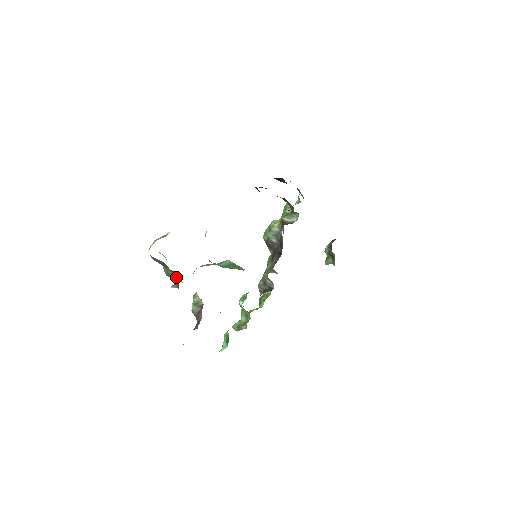
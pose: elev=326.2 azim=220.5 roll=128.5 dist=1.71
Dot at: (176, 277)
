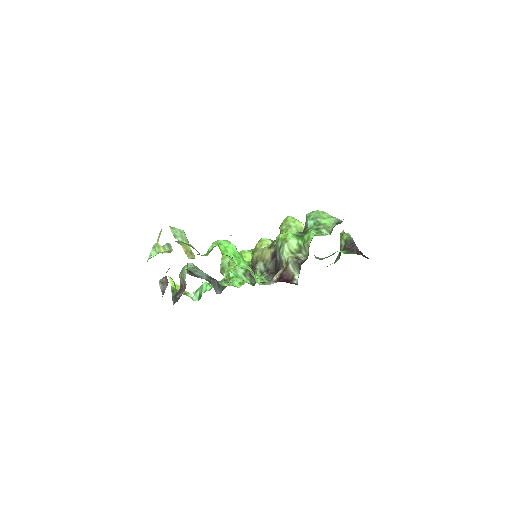
Dot at: occluded
